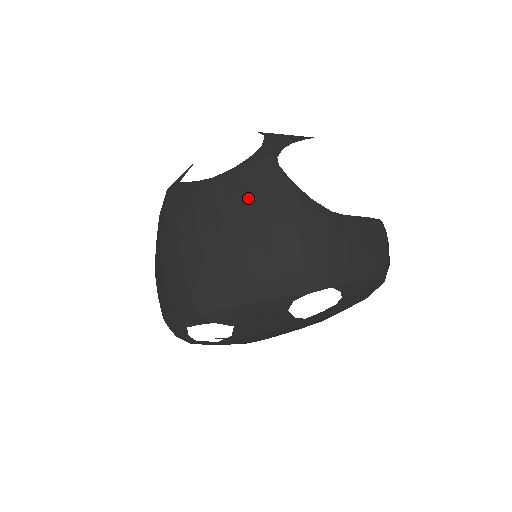
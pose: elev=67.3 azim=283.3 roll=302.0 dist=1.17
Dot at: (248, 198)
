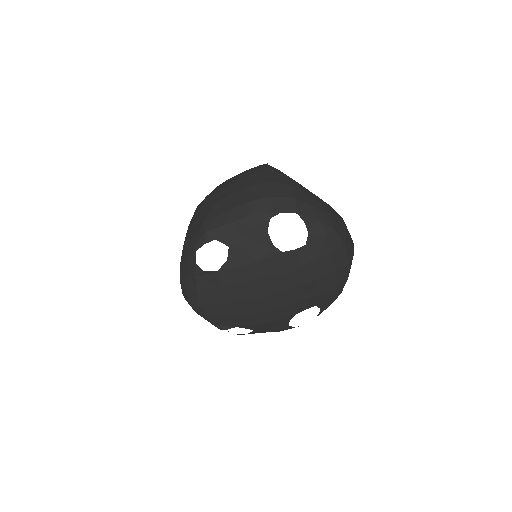
Dot at: (247, 174)
